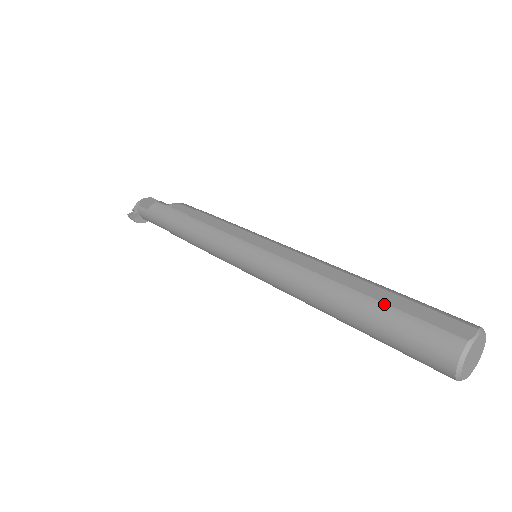
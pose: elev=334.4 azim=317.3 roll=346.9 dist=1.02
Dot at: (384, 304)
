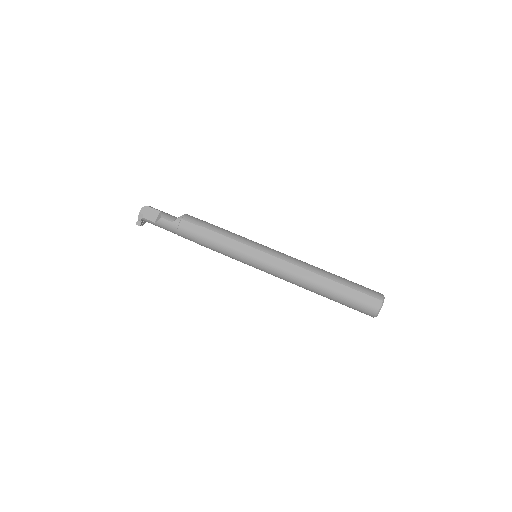
Dot at: (342, 294)
